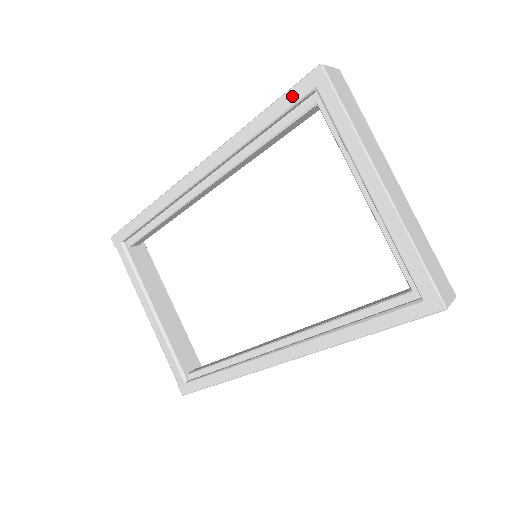
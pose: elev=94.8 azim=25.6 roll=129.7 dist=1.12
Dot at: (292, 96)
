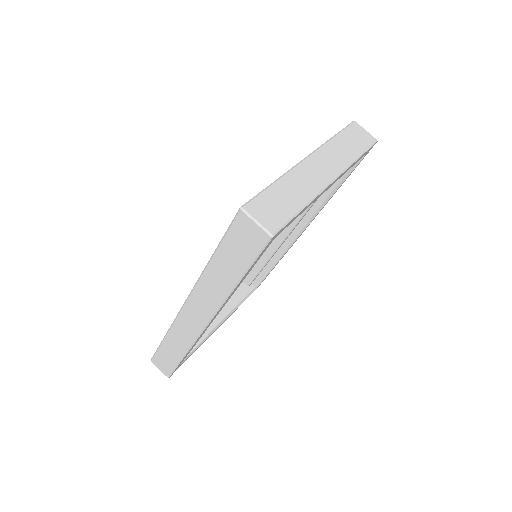
Dot at: occluded
